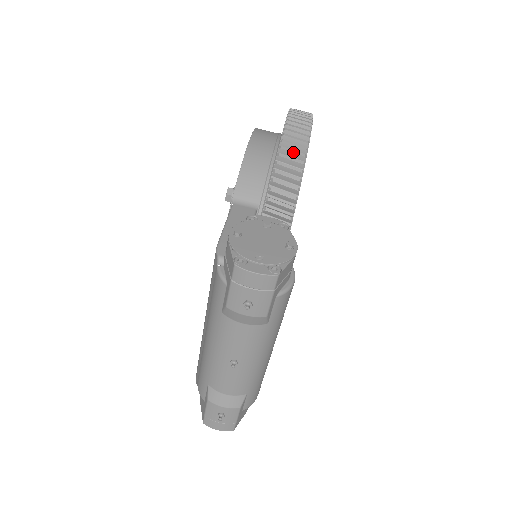
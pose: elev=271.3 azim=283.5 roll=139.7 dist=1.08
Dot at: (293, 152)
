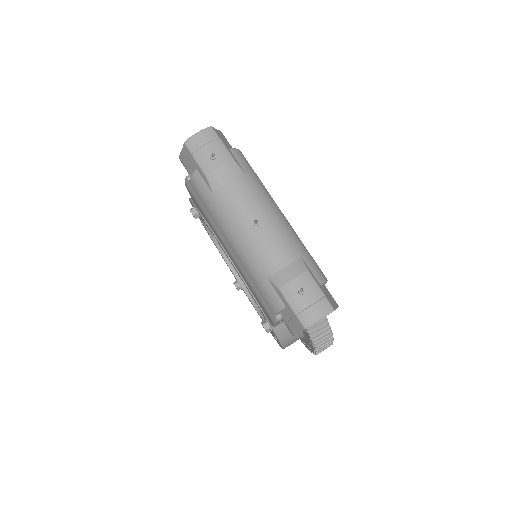
Dot at: occluded
